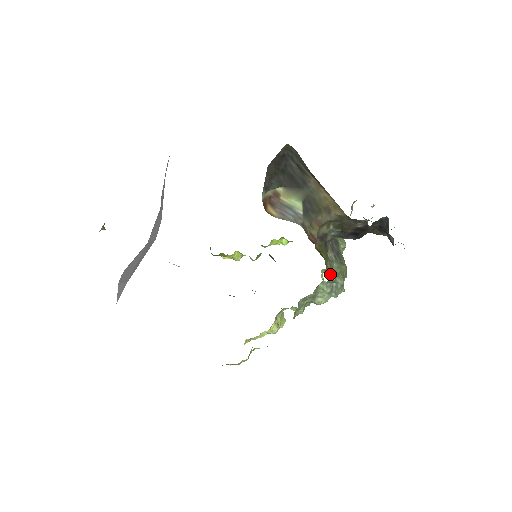
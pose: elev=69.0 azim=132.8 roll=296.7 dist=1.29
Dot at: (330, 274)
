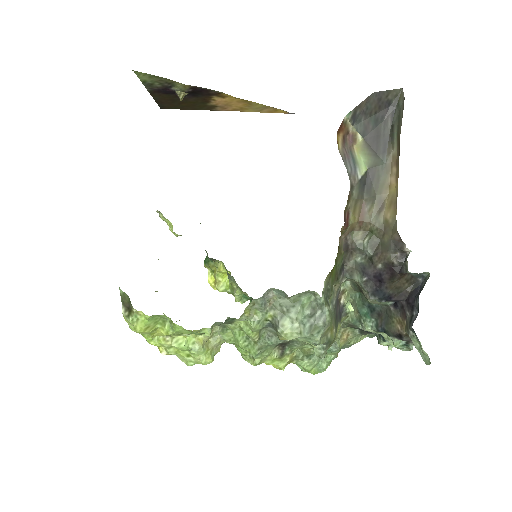
Dot at: (325, 293)
